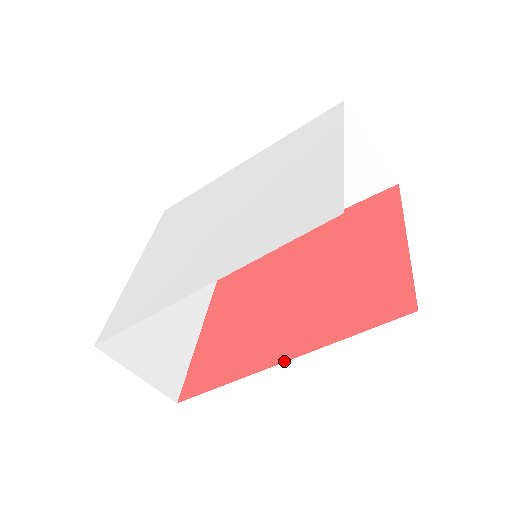
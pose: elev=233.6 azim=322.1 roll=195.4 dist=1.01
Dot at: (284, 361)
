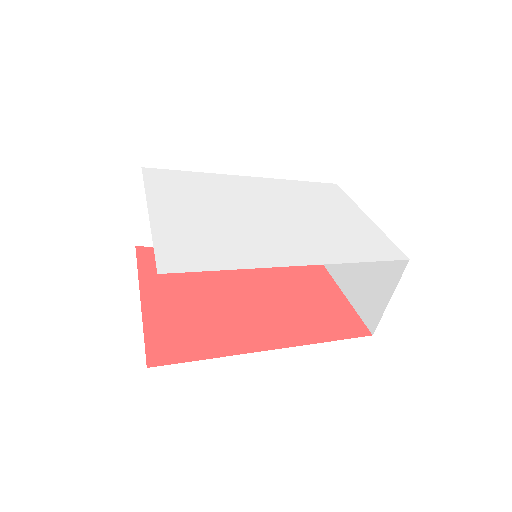
Dot at: (277, 348)
